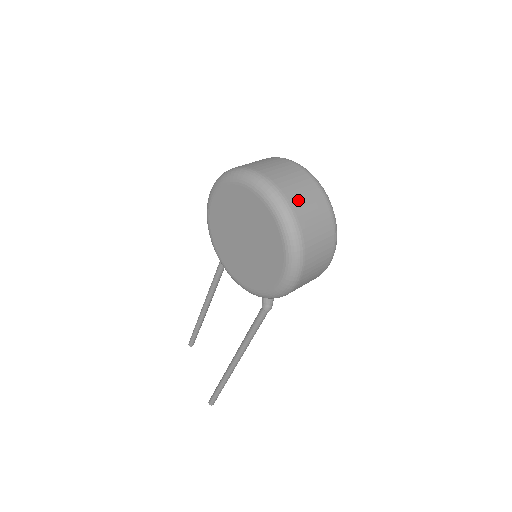
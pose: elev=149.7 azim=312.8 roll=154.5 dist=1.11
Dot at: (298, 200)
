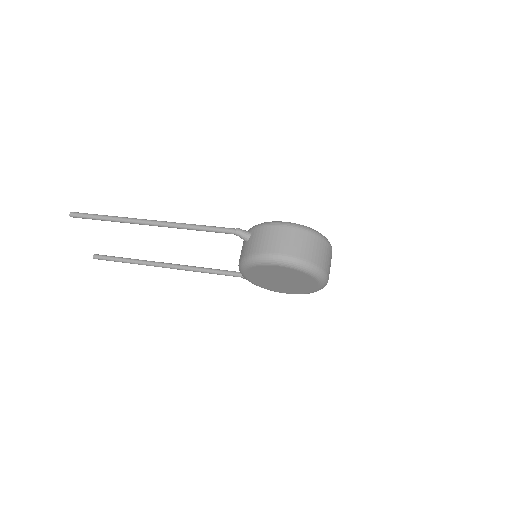
Dot at: occluded
